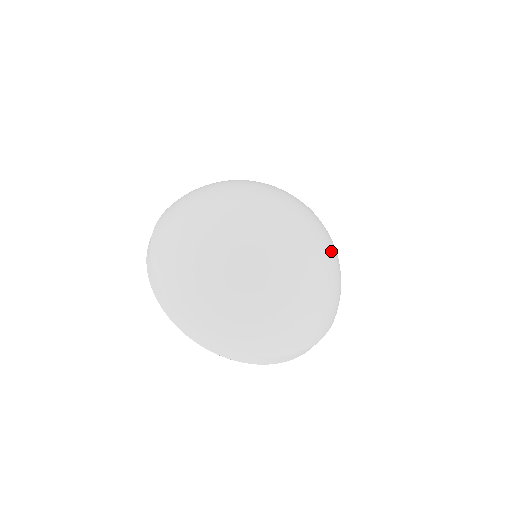
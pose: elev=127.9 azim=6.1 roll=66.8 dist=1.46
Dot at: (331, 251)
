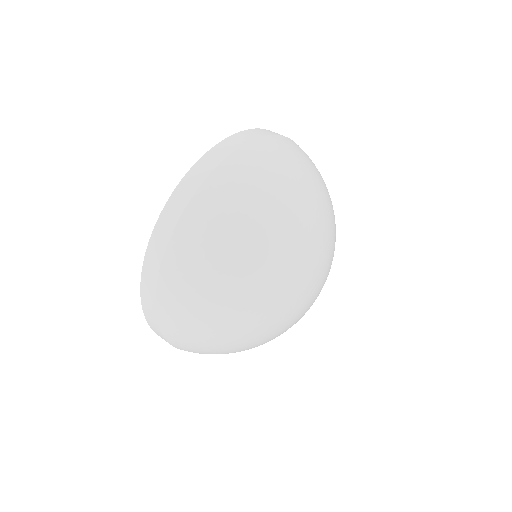
Dot at: occluded
